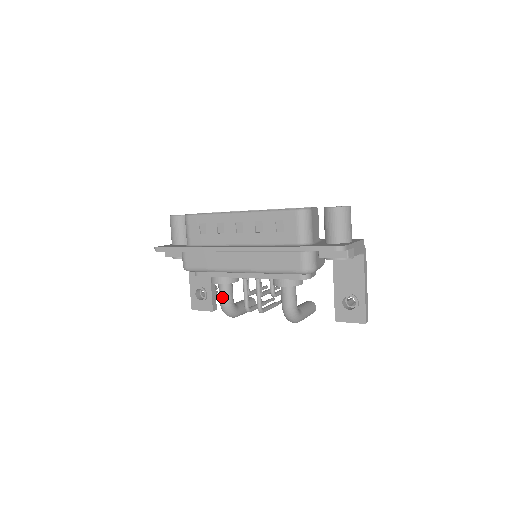
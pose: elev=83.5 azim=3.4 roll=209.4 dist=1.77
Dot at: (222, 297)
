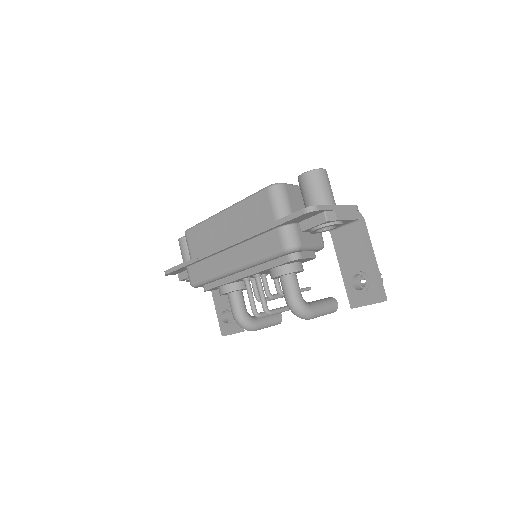
Dot at: (232, 308)
